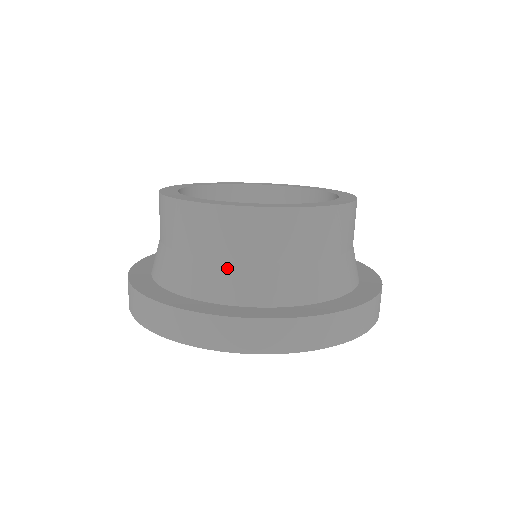
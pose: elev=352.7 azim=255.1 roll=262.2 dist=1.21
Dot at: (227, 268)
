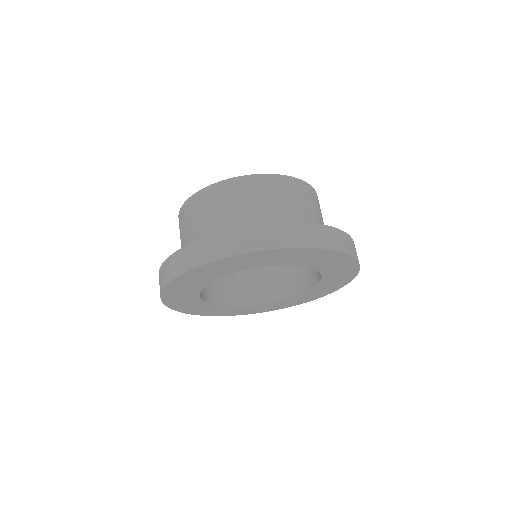
Dot at: occluded
